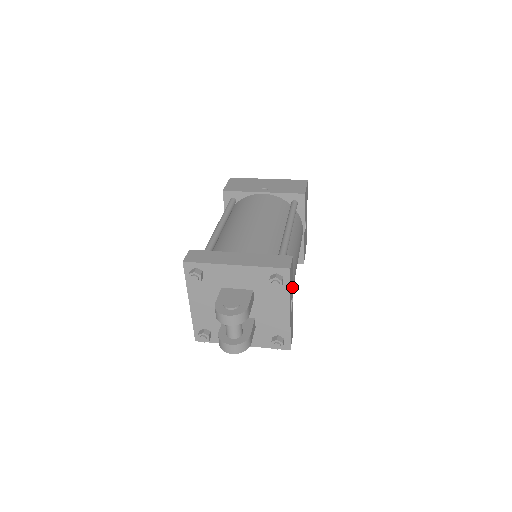
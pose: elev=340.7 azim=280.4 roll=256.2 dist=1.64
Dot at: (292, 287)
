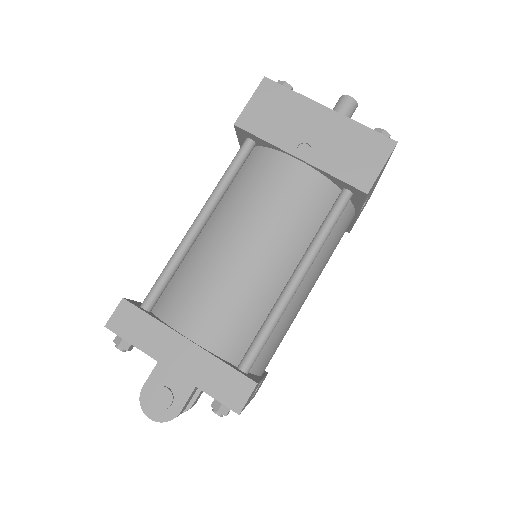
Dot at: (259, 383)
